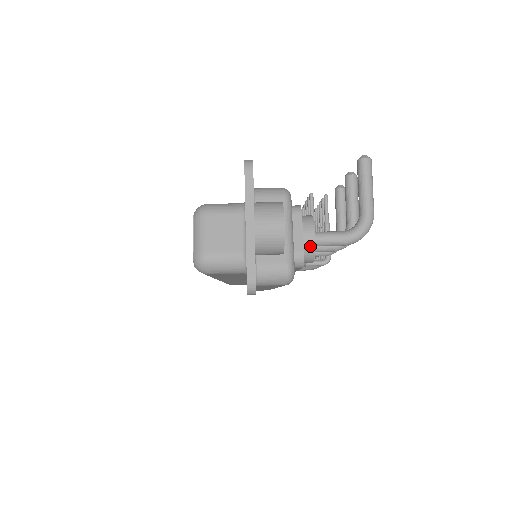
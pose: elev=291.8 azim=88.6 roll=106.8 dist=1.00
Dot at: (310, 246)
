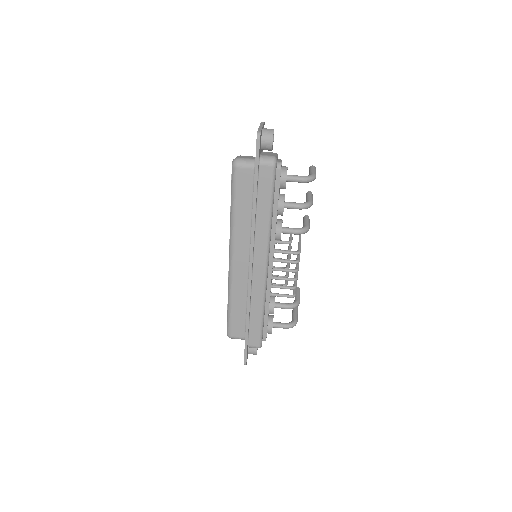
Dot at: (285, 169)
